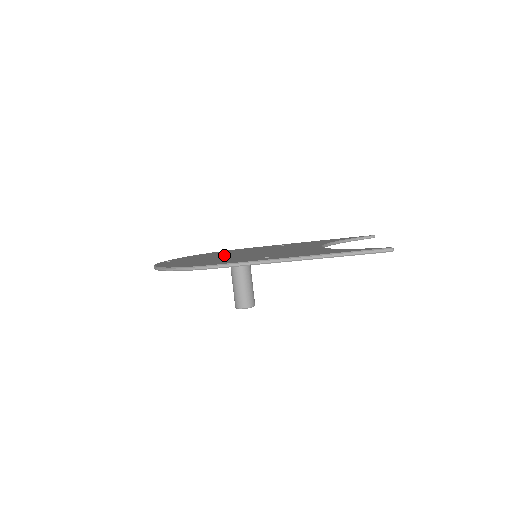
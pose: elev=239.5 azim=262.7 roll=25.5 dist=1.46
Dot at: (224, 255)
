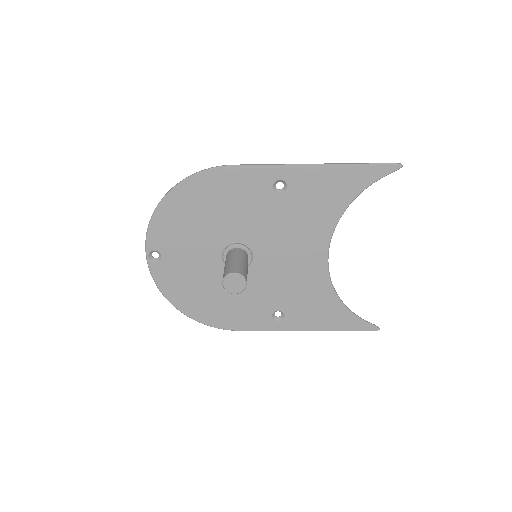
Dot at: (220, 258)
